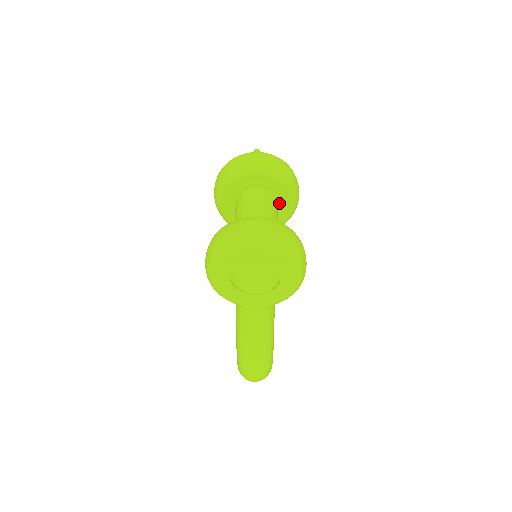
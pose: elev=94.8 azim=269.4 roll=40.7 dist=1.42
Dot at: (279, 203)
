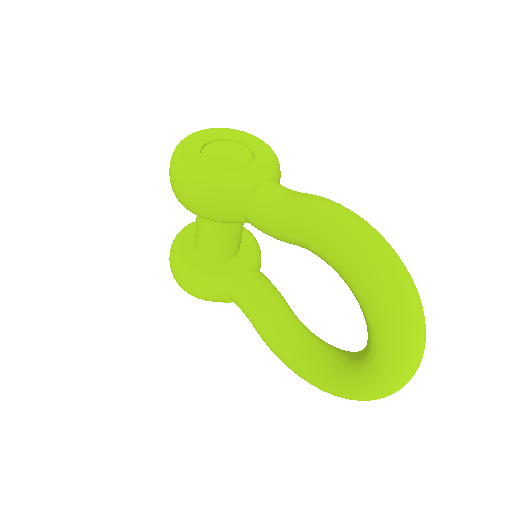
Dot at: occluded
